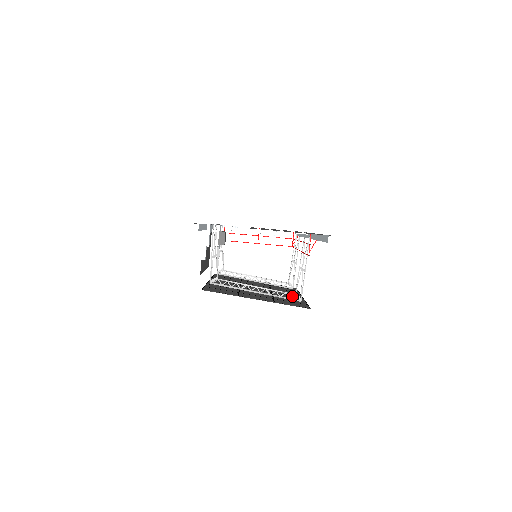
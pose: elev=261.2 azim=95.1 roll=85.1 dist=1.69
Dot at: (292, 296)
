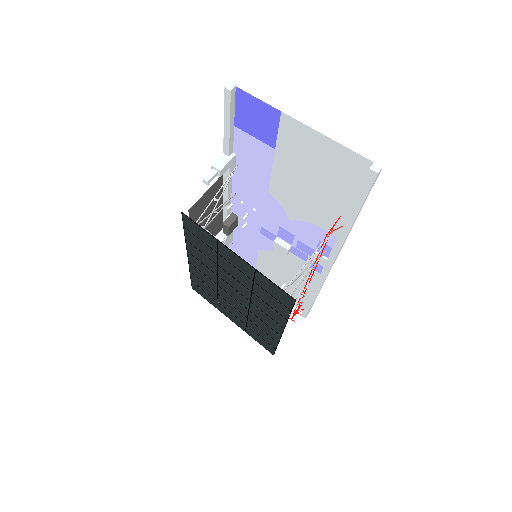
Dot at: occluded
